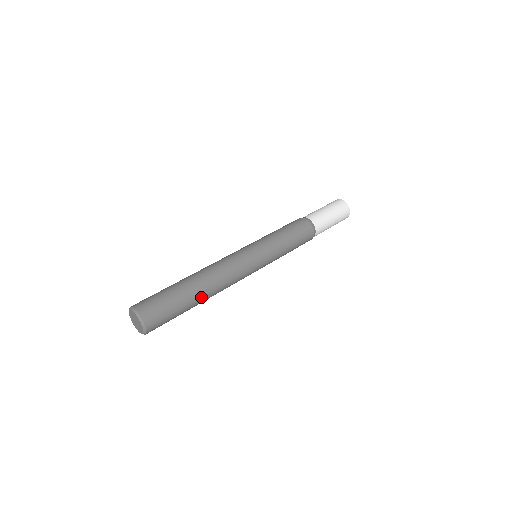
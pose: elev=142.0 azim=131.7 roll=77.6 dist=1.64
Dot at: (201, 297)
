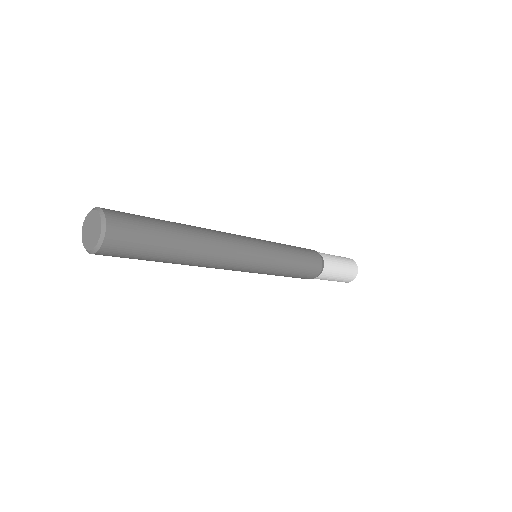
Dot at: (186, 229)
